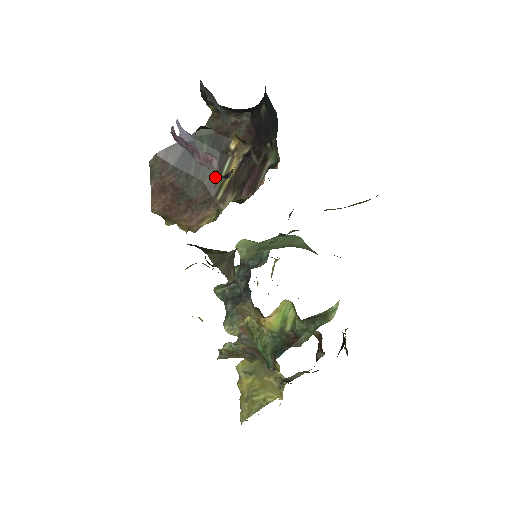
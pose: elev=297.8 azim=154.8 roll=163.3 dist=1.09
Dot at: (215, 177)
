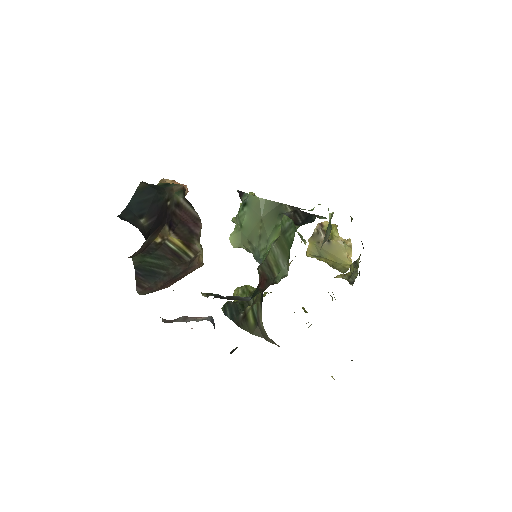
Dot at: (176, 257)
